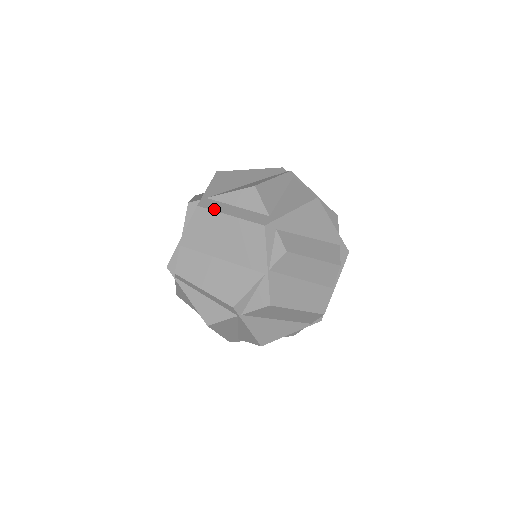
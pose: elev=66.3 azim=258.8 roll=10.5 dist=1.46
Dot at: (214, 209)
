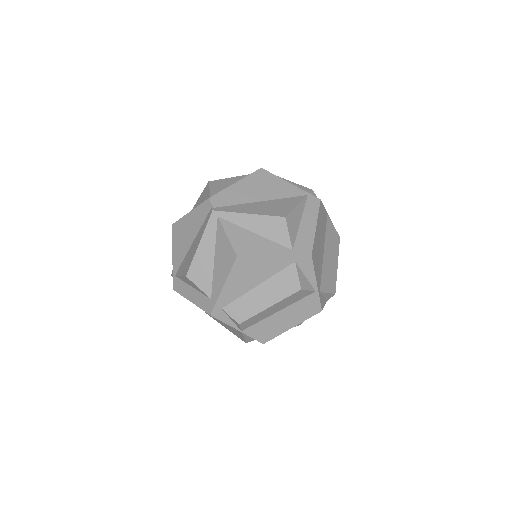
Dot at: (181, 294)
